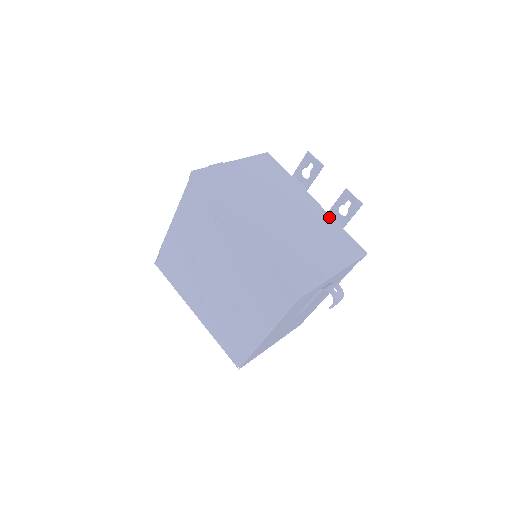
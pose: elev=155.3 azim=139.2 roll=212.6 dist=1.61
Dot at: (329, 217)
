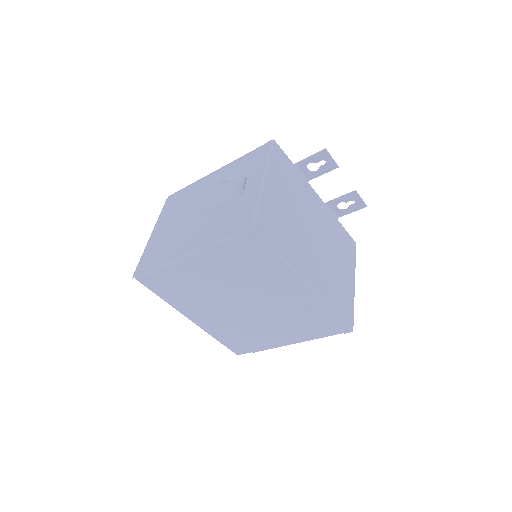
Dot at: (332, 215)
